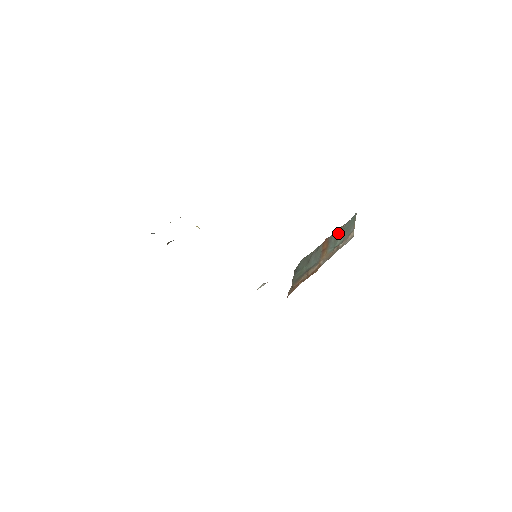
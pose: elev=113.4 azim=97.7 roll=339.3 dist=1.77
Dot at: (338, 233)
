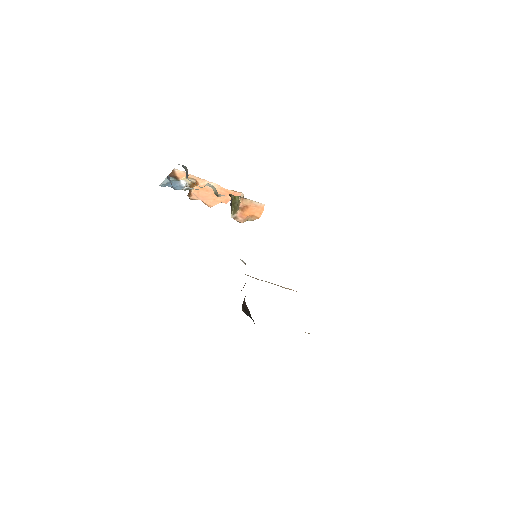
Dot at: occluded
